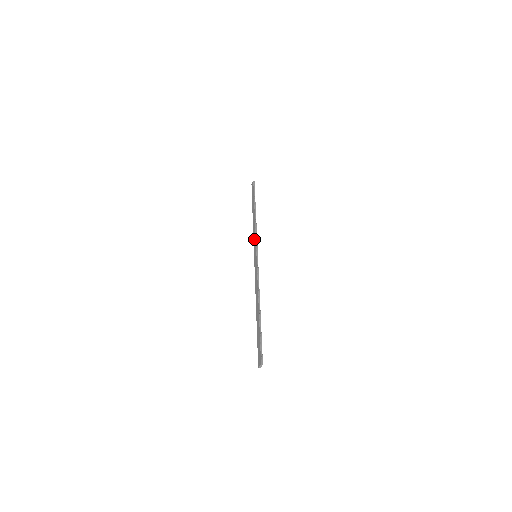
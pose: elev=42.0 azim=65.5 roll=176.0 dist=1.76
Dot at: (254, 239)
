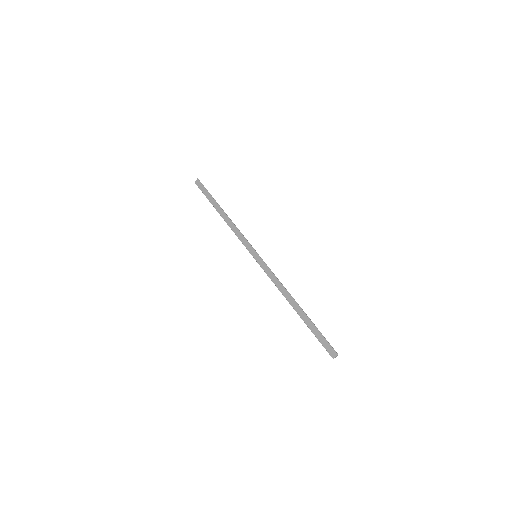
Dot at: (242, 239)
